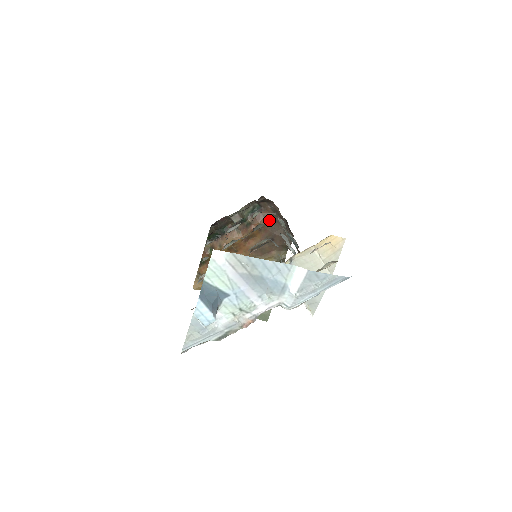
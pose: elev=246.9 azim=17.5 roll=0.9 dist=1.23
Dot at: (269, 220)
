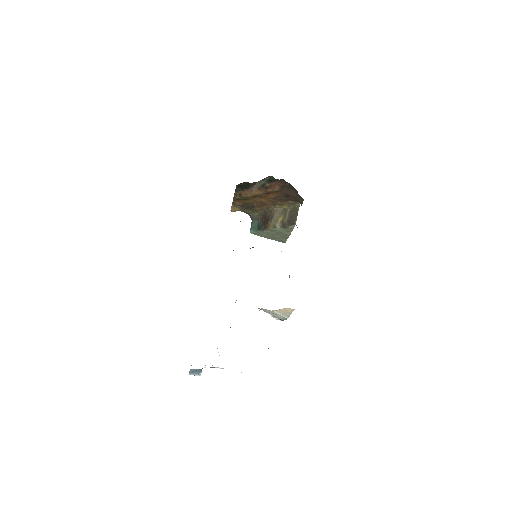
Dot at: (283, 187)
